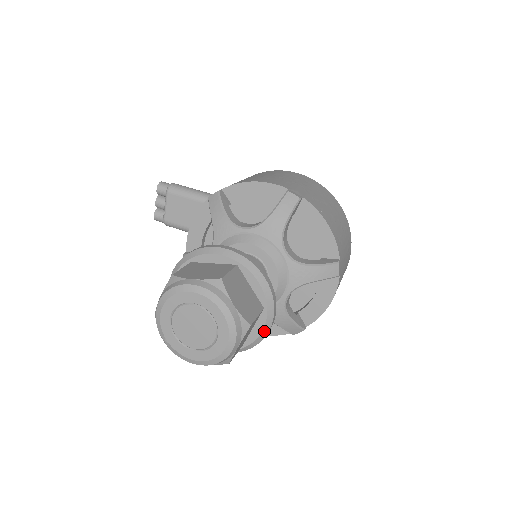
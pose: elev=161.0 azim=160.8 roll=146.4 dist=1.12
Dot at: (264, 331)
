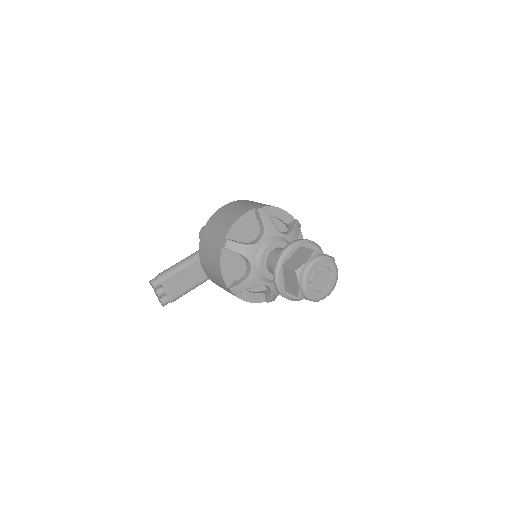
Dot at: occluded
